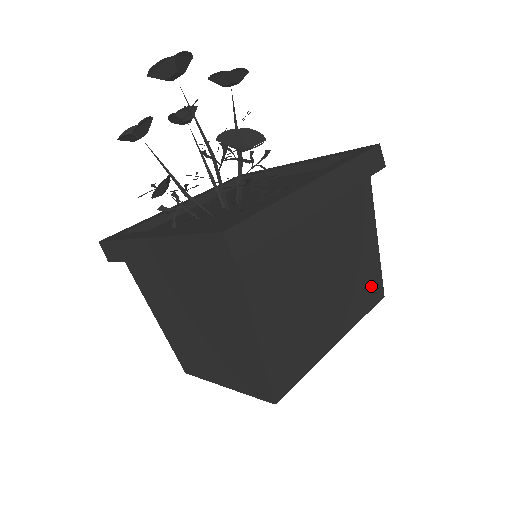
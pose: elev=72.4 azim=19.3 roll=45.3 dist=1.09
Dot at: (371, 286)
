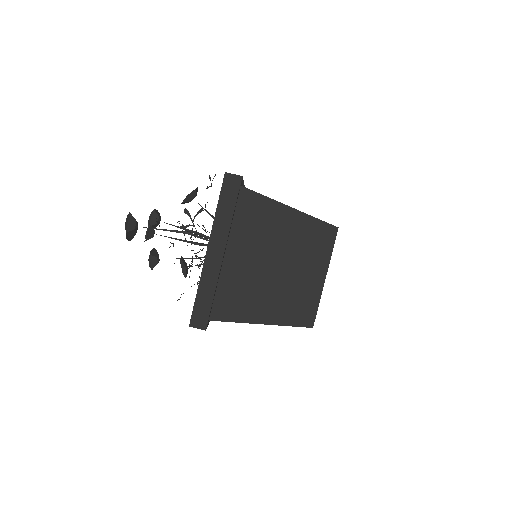
Dot at: occluded
